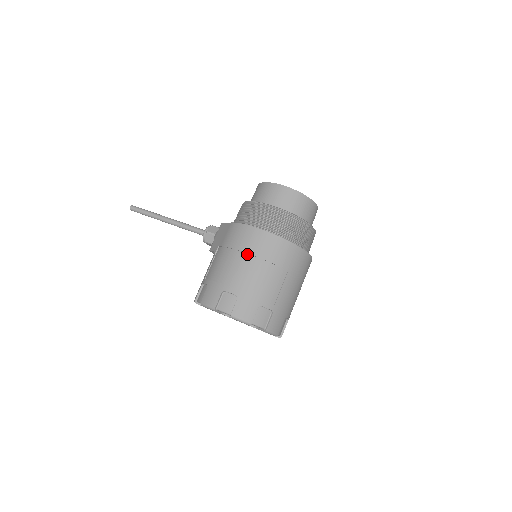
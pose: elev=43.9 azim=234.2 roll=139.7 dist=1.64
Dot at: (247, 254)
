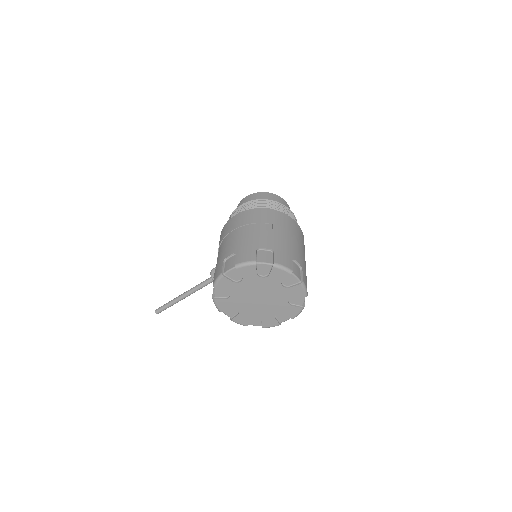
Dot at: (233, 231)
